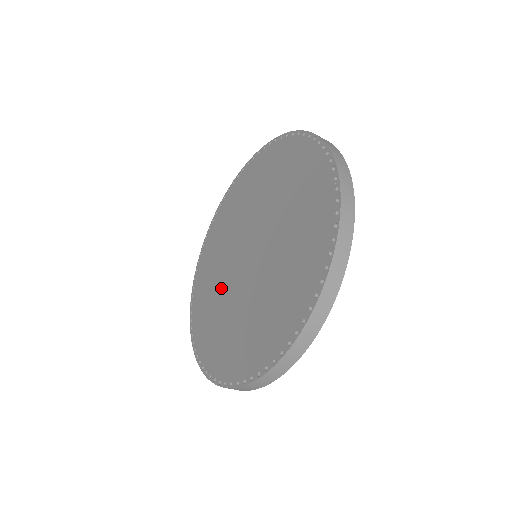
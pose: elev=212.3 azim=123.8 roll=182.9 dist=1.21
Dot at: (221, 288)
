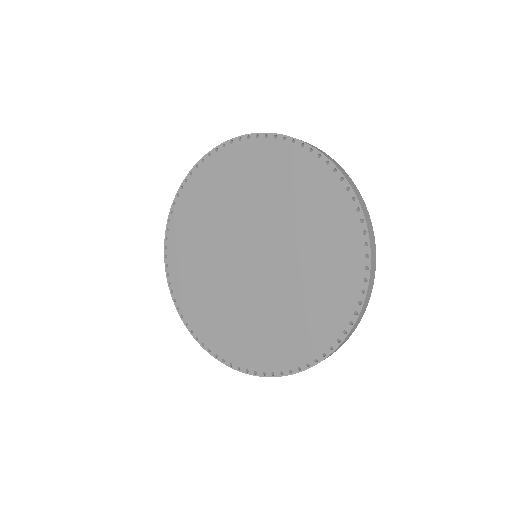
Dot at: (237, 304)
